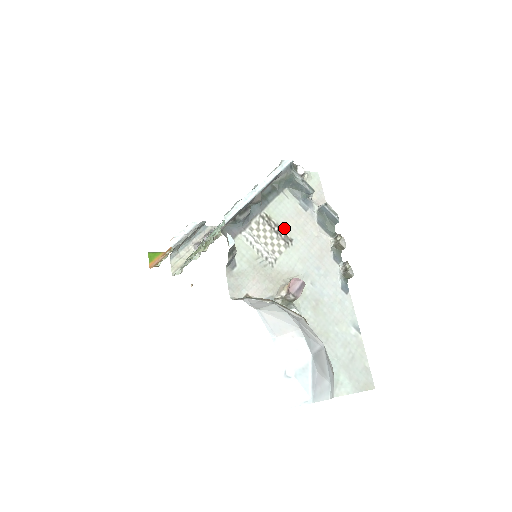
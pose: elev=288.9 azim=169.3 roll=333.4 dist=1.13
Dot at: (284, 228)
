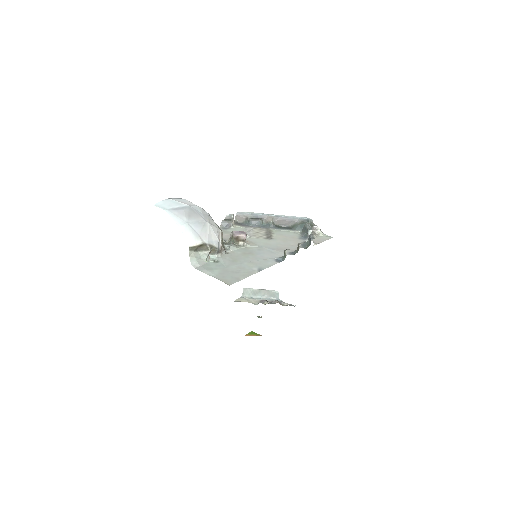
Dot at: (274, 235)
